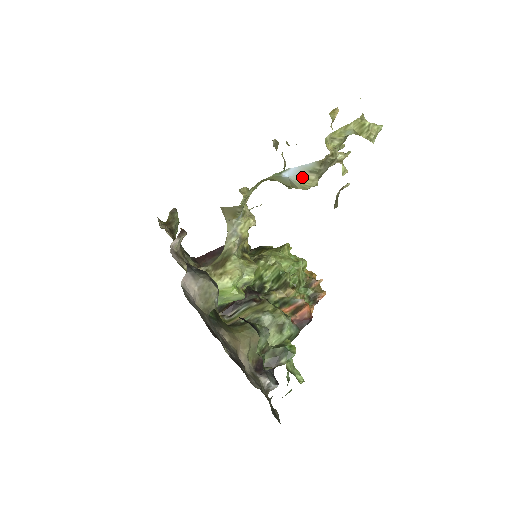
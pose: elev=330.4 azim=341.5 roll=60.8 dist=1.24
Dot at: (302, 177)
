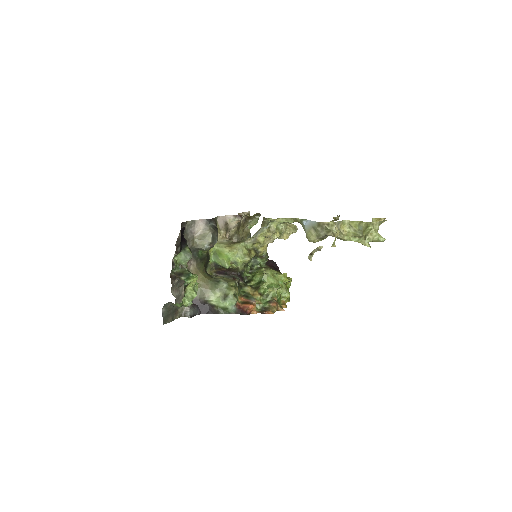
Dot at: (309, 229)
